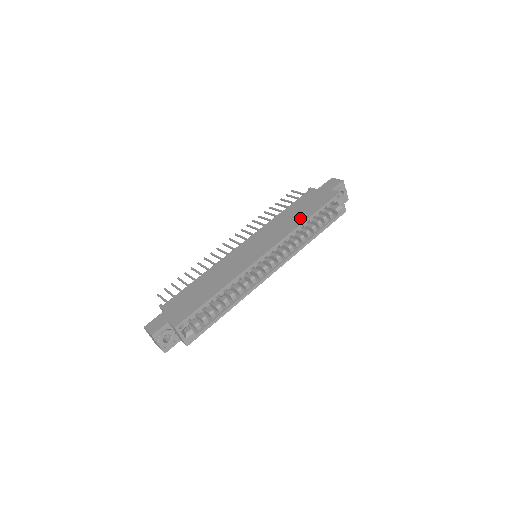
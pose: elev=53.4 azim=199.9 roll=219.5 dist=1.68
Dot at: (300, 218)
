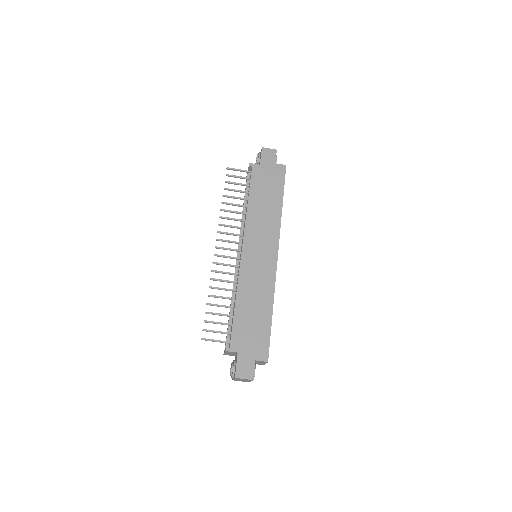
Dot at: (275, 206)
